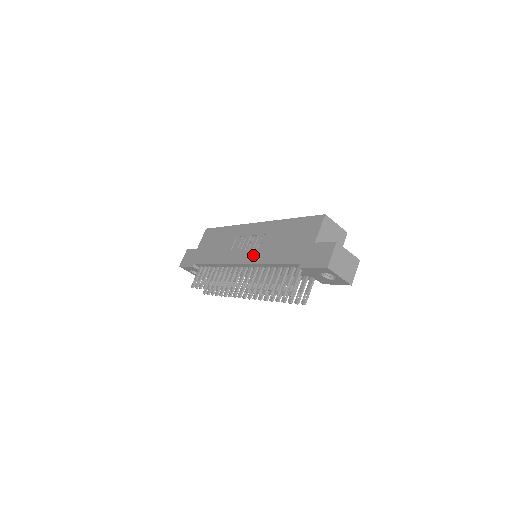
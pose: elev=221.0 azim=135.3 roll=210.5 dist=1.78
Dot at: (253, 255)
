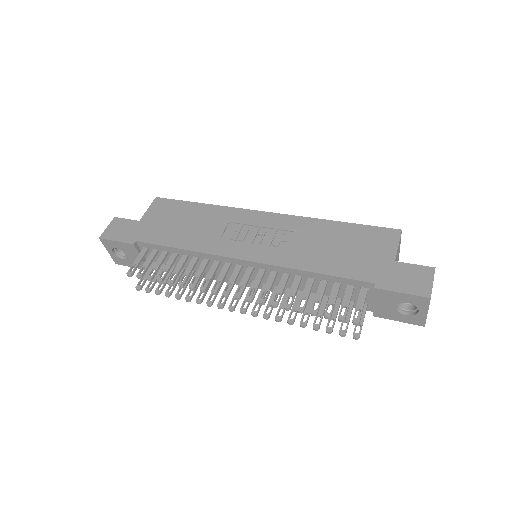
Dot at: (274, 254)
